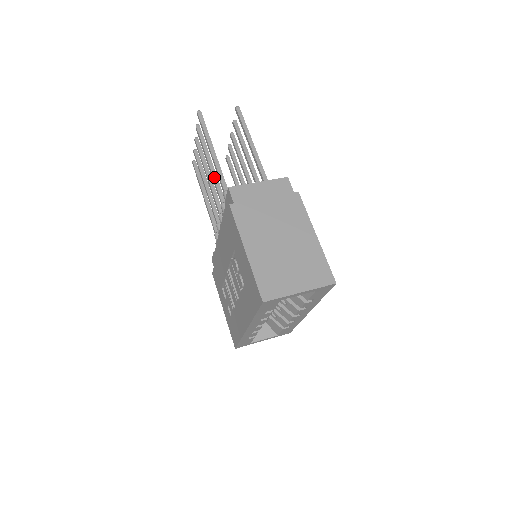
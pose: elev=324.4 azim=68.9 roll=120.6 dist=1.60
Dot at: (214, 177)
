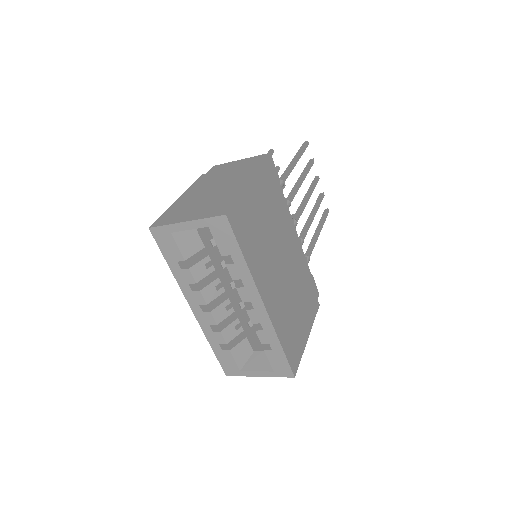
Dot at: occluded
